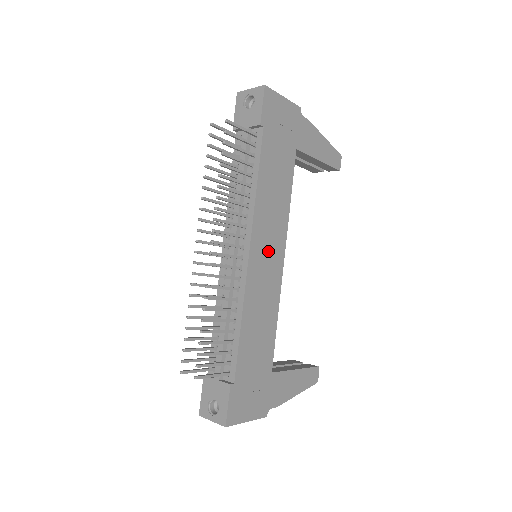
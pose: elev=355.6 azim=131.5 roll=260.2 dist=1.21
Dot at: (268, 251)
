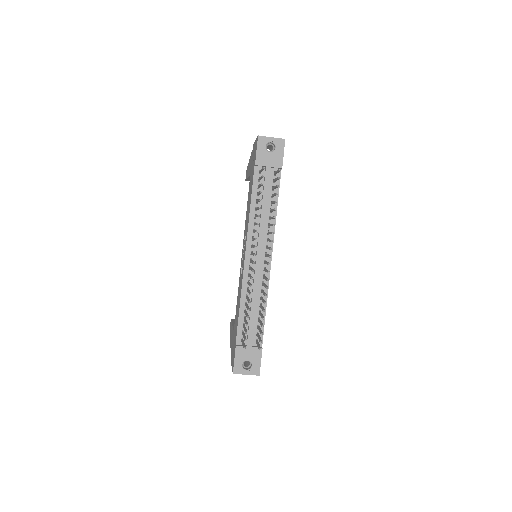
Dot at: occluded
